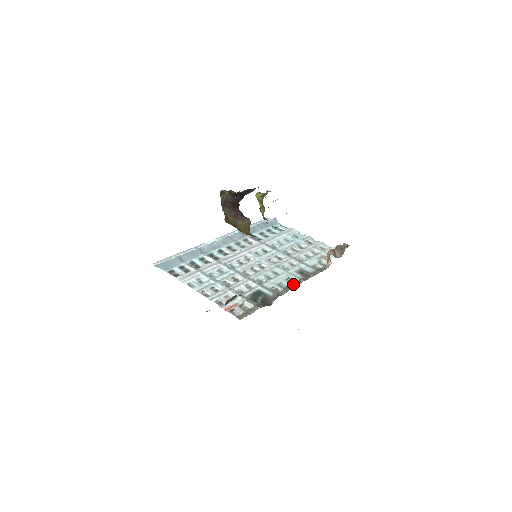
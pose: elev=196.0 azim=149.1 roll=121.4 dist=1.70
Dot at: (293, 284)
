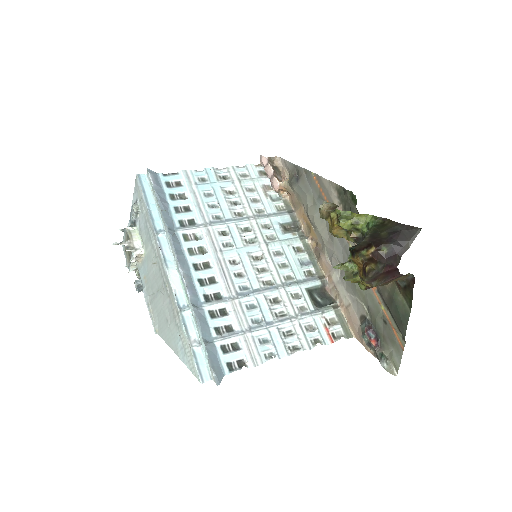
Dot at: (307, 252)
